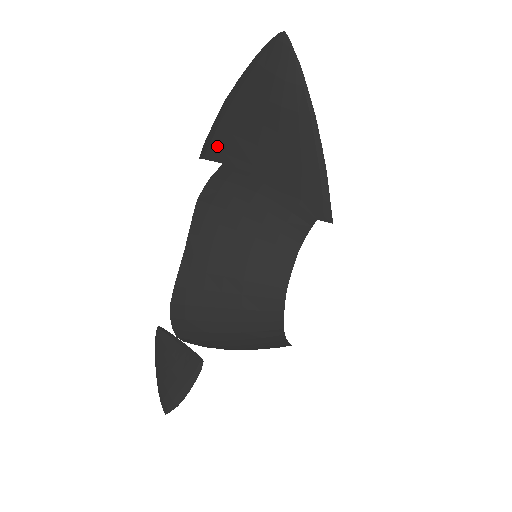
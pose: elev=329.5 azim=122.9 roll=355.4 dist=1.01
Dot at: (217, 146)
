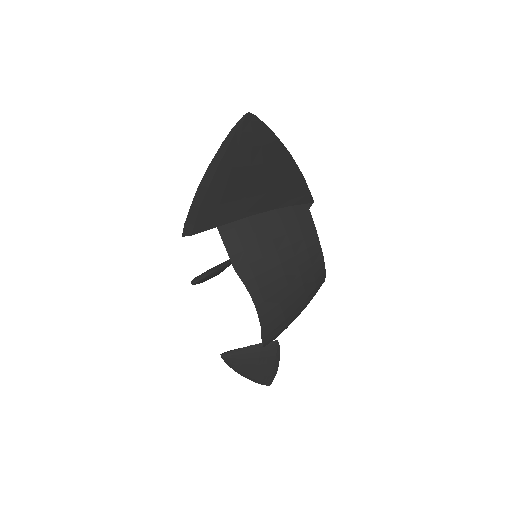
Dot at: (205, 220)
